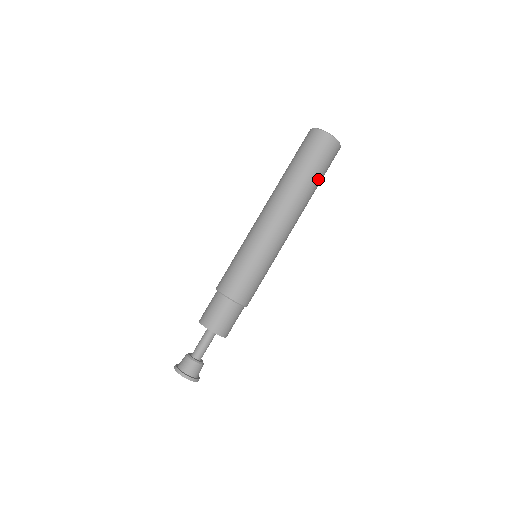
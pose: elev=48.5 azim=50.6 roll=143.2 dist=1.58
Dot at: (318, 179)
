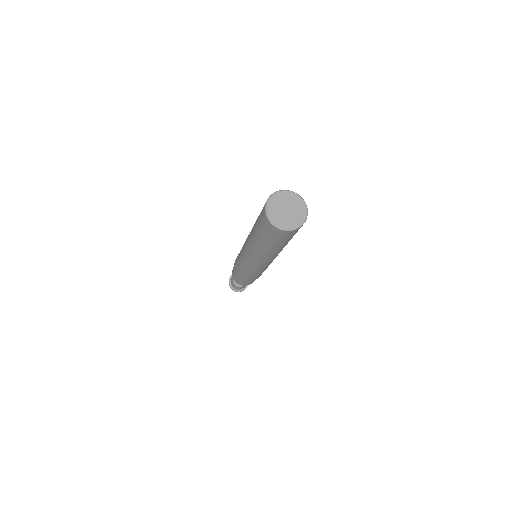
Dot at: (285, 244)
